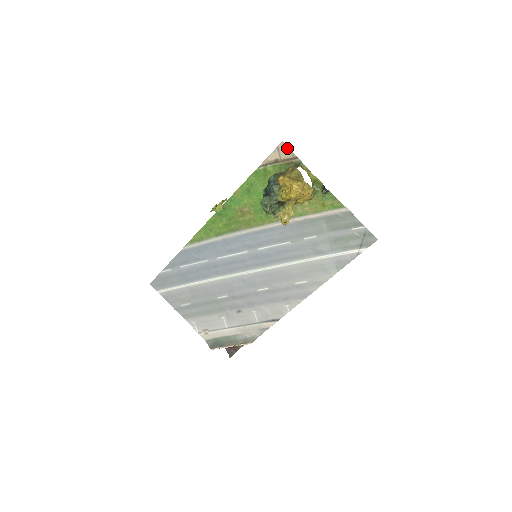
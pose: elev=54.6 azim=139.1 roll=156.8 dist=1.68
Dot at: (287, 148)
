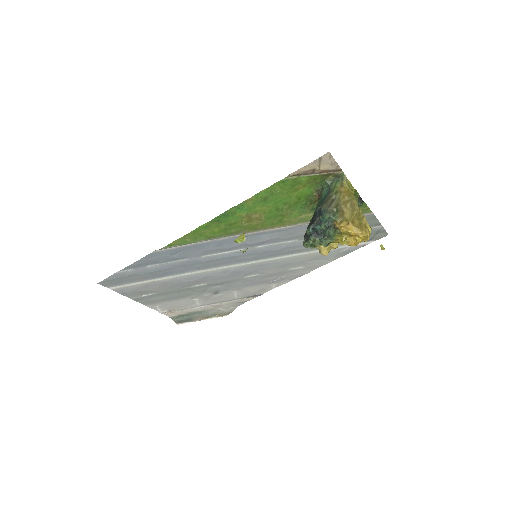
Dot at: (333, 160)
